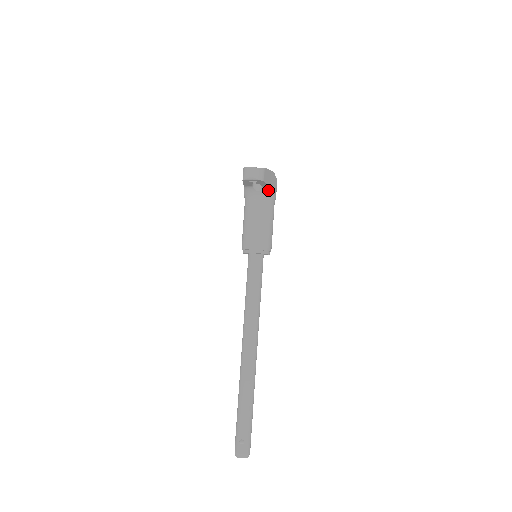
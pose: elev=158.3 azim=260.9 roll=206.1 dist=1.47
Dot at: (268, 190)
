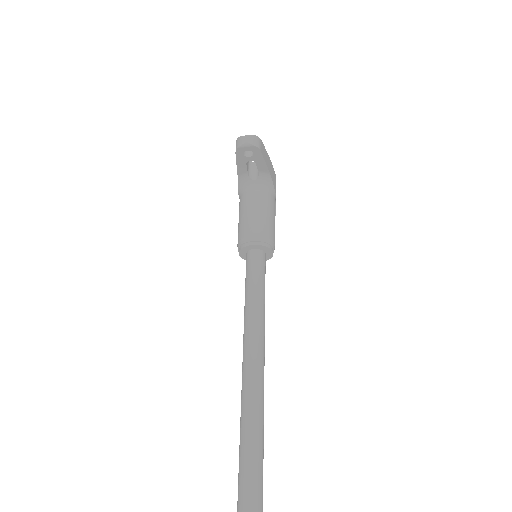
Dot at: (266, 178)
